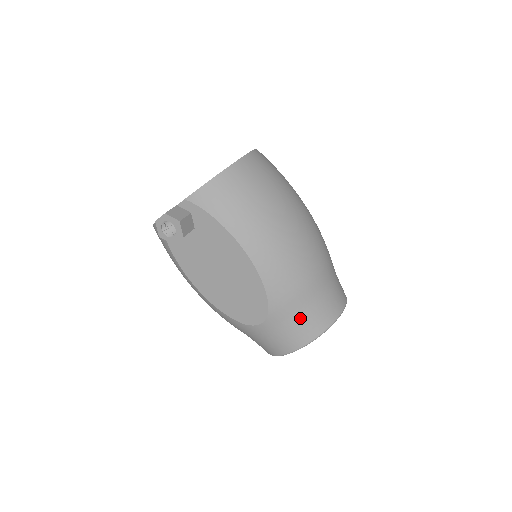
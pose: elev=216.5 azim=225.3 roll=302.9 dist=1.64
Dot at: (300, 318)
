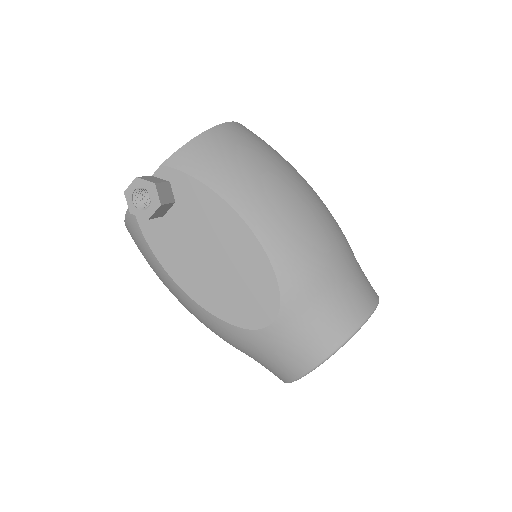
Dot at: (324, 309)
